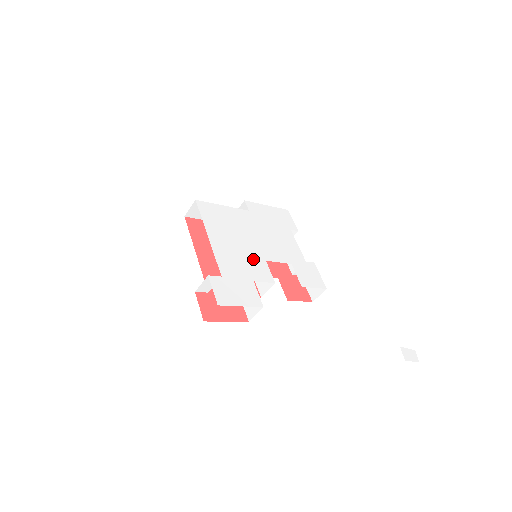
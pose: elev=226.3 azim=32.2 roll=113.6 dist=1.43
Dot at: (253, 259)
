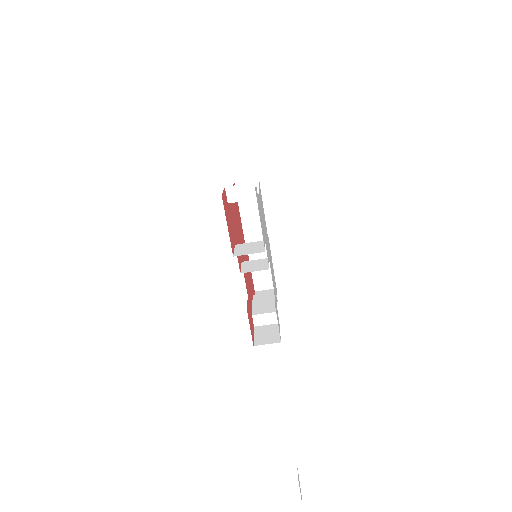
Dot at: (266, 241)
